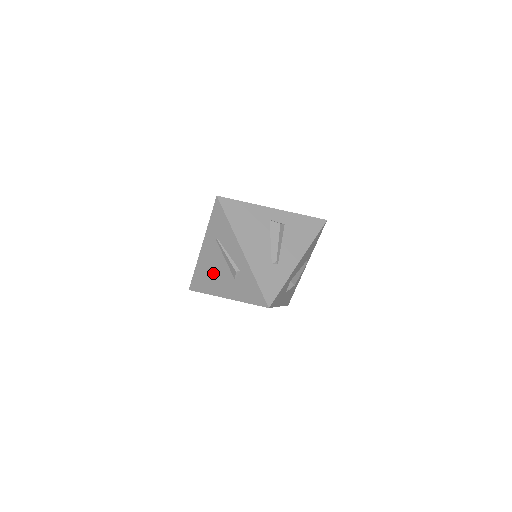
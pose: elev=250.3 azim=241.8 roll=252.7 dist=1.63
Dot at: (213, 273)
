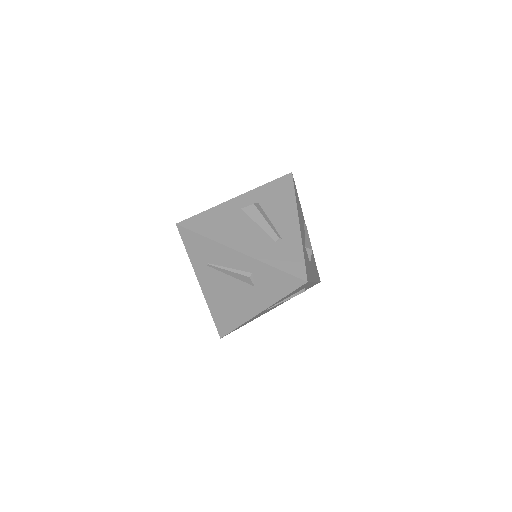
Dot at: (230, 300)
